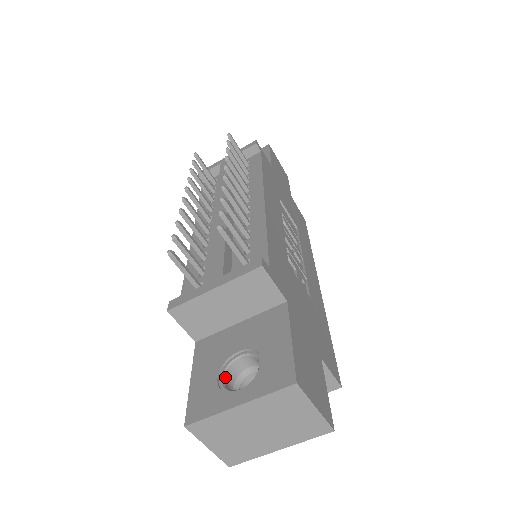
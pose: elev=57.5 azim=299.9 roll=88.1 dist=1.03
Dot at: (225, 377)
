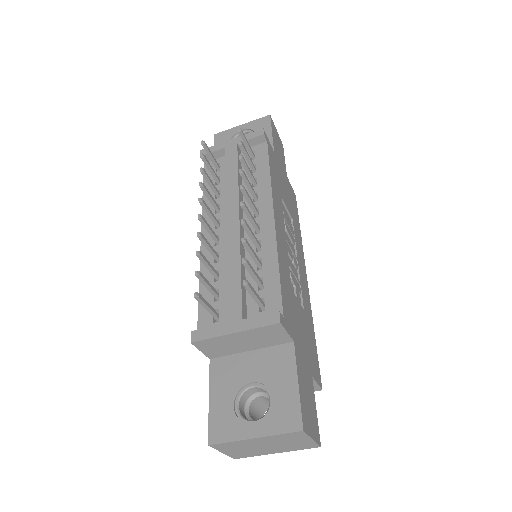
Dot at: (239, 403)
